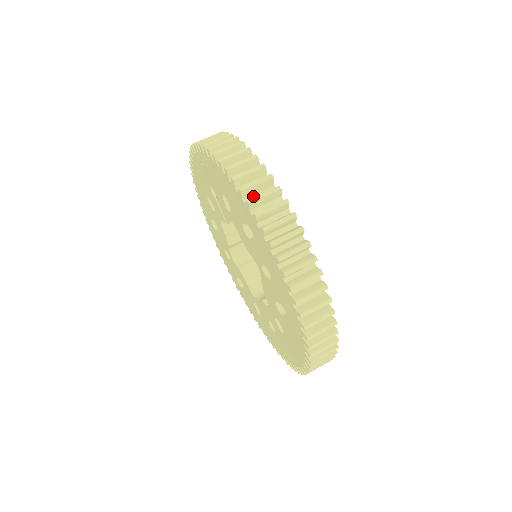
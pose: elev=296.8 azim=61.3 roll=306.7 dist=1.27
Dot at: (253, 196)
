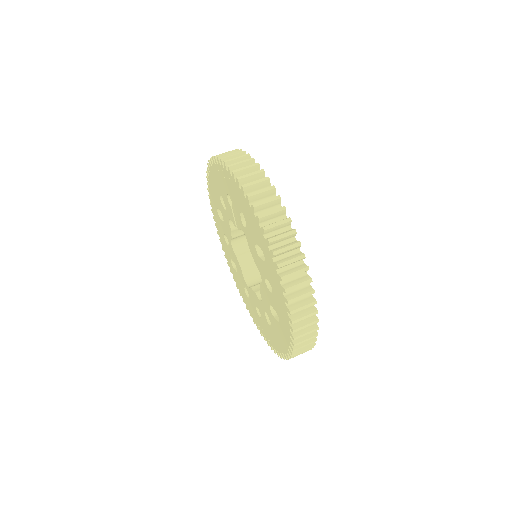
Dot at: (272, 233)
